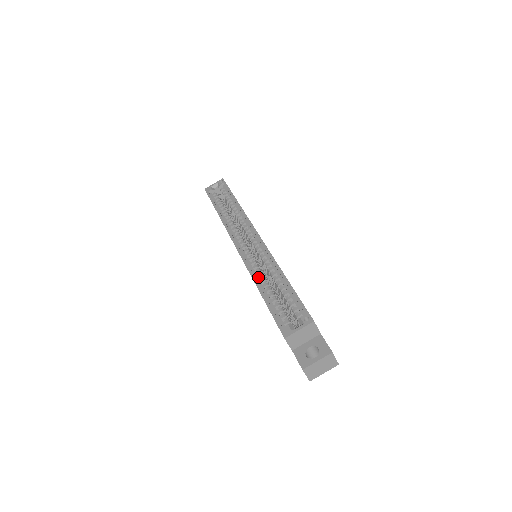
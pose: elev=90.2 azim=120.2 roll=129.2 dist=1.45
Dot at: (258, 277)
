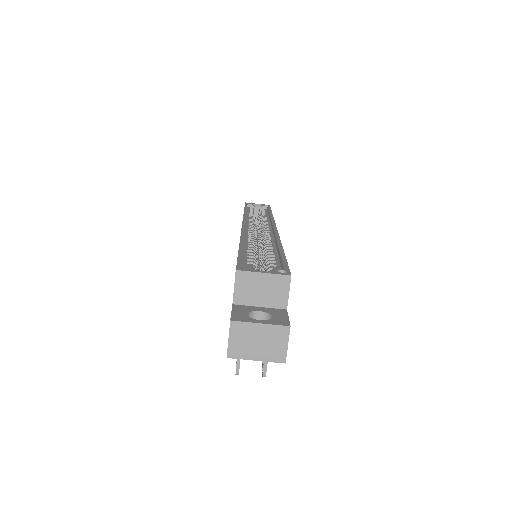
Dot at: (248, 242)
